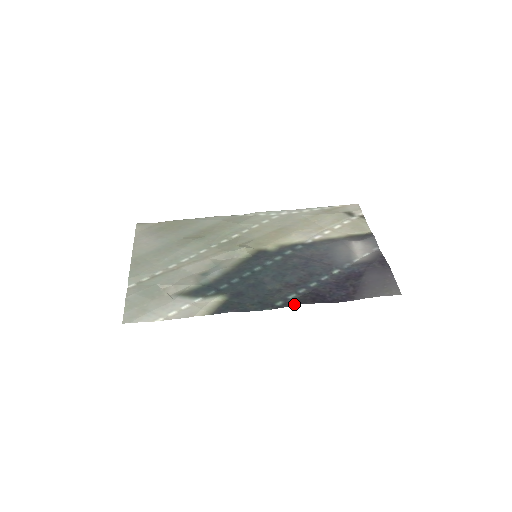
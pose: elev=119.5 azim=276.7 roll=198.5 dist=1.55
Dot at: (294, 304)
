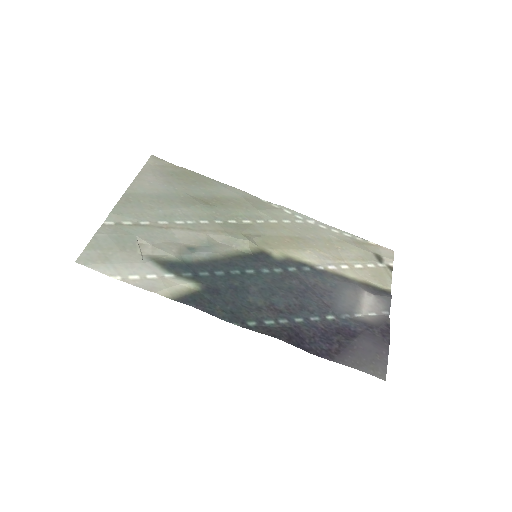
Dot at: (267, 333)
